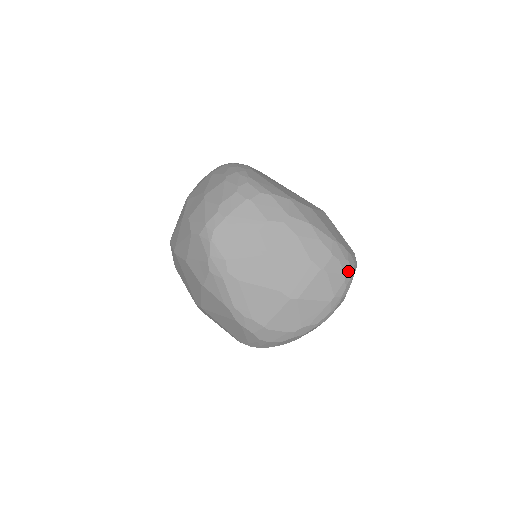
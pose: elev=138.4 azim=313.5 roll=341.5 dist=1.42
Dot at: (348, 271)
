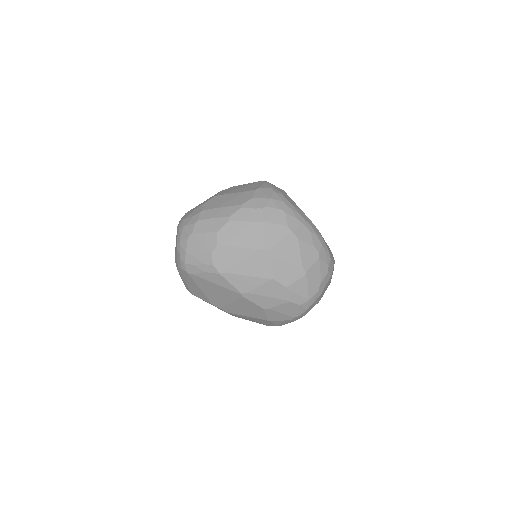
Dot at: occluded
